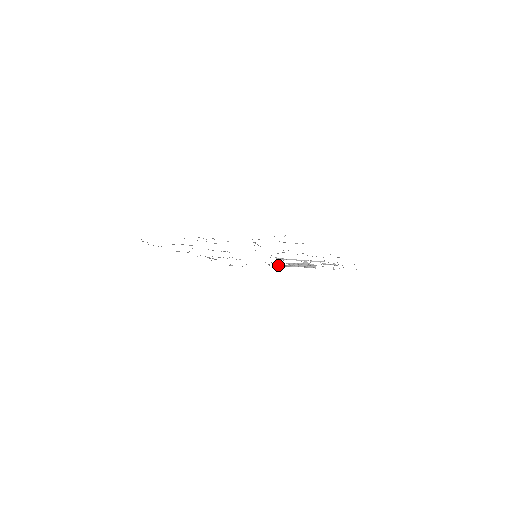
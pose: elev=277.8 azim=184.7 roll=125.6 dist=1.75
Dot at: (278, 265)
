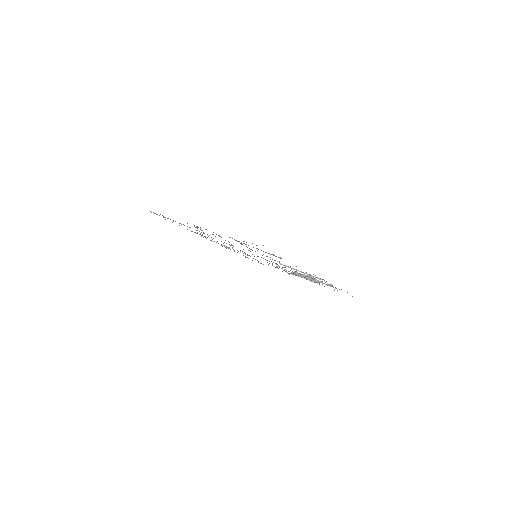
Dot at: (283, 270)
